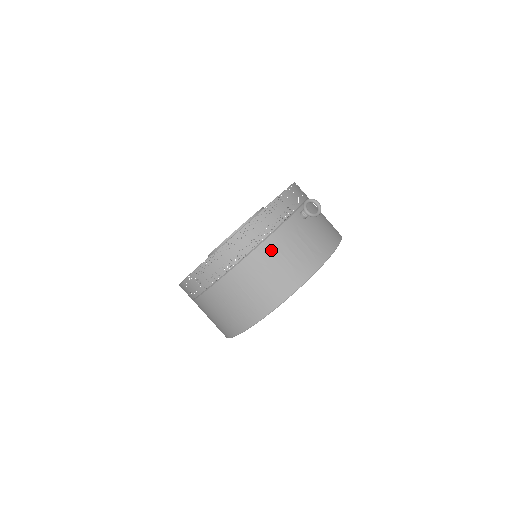
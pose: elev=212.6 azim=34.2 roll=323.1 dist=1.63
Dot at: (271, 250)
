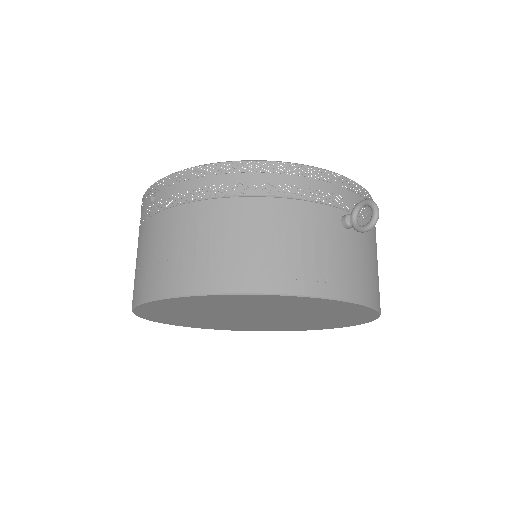
Dot at: (262, 215)
